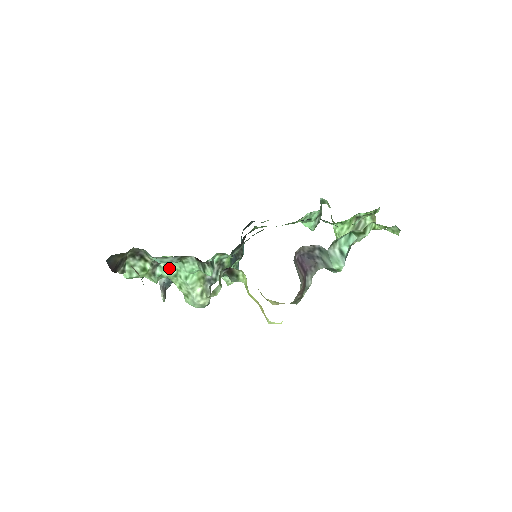
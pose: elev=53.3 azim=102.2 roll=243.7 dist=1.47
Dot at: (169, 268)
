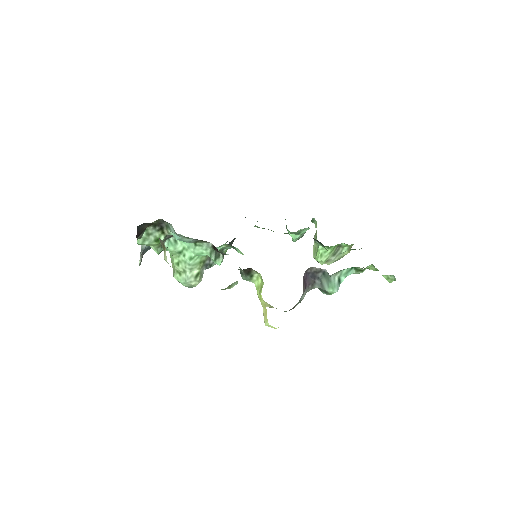
Dot at: (177, 244)
